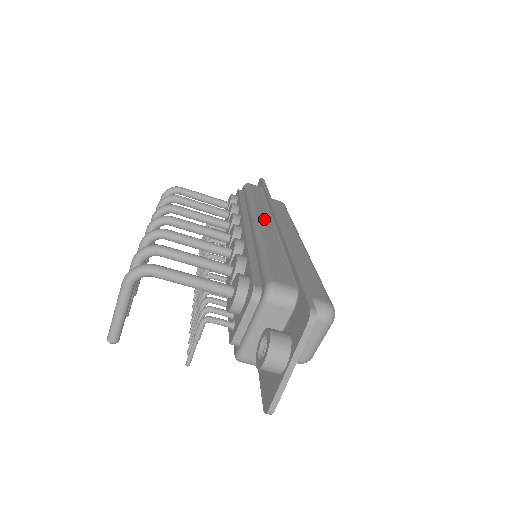
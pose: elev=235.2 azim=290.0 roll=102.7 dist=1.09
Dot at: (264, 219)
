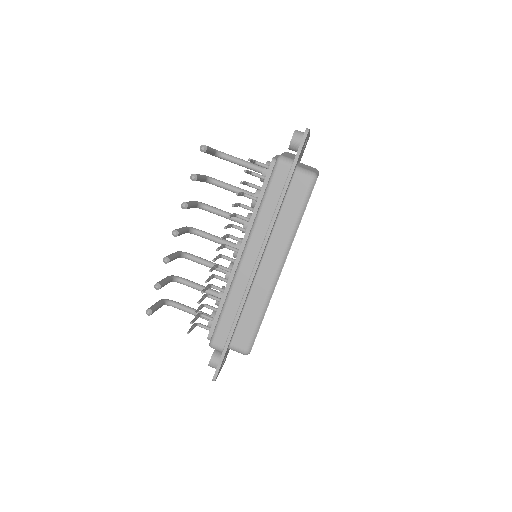
Dot at: occluded
